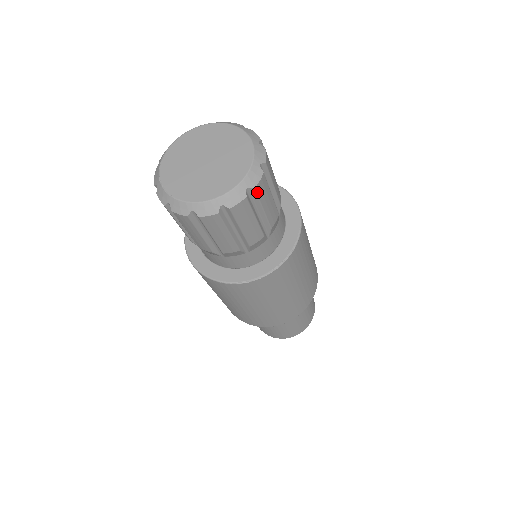
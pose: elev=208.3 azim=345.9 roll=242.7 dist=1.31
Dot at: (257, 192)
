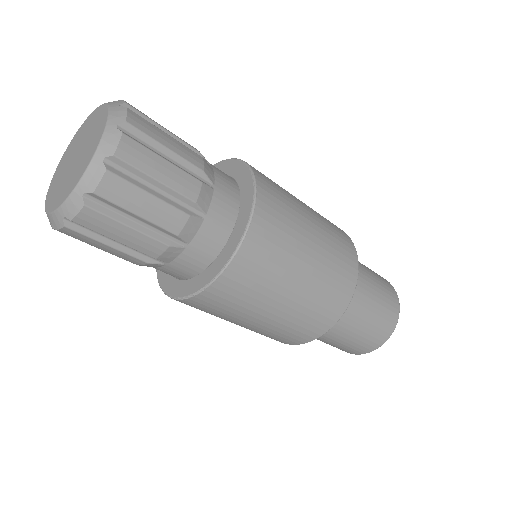
Dot at: (82, 224)
